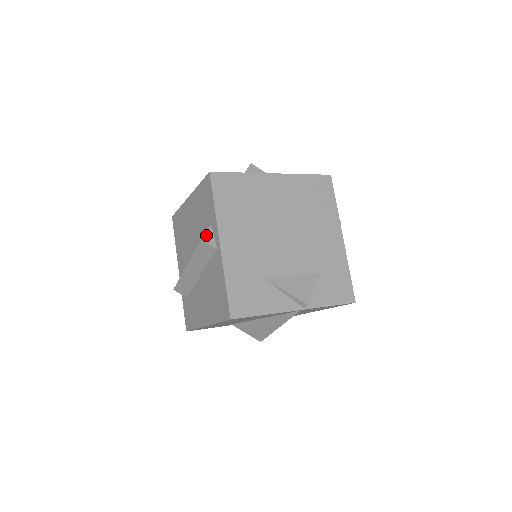
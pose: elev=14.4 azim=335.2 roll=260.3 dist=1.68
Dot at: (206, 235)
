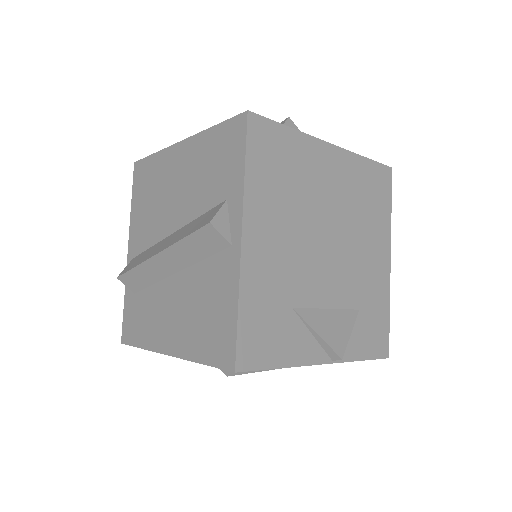
Dot at: (218, 216)
